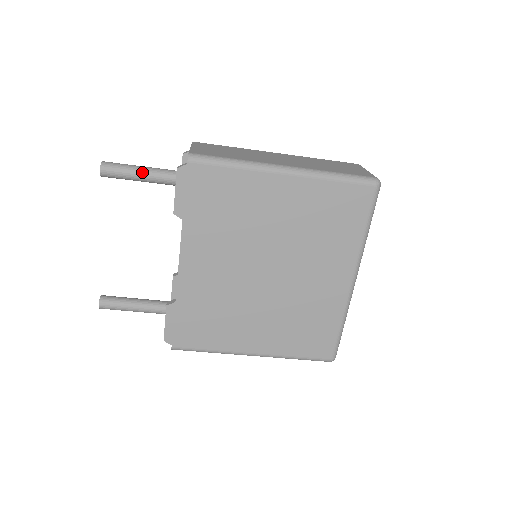
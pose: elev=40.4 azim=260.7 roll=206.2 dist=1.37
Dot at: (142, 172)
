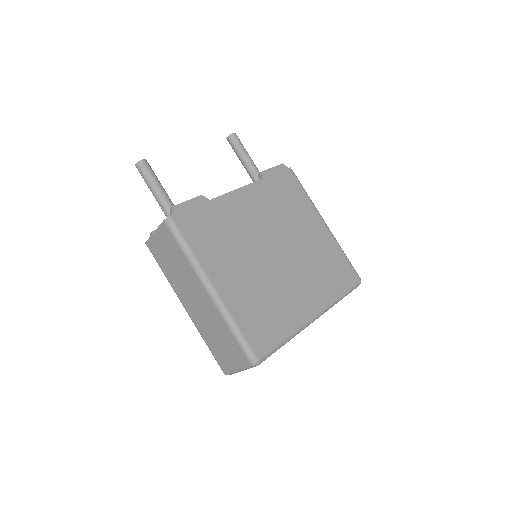
Dot at: occluded
